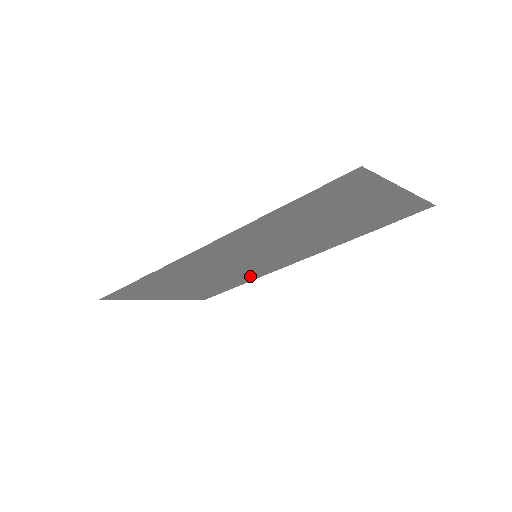
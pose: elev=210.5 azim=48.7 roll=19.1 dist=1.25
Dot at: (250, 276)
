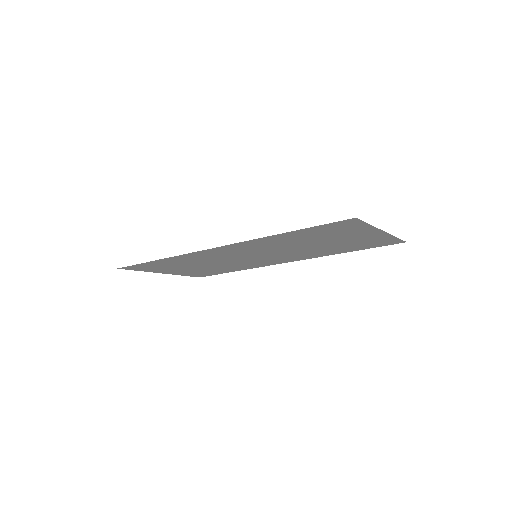
Dot at: (245, 267)
